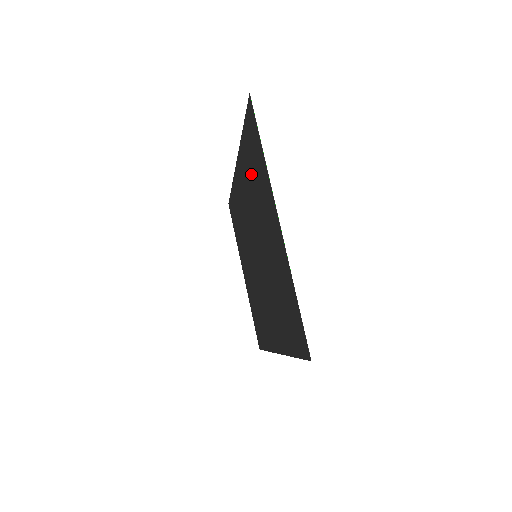
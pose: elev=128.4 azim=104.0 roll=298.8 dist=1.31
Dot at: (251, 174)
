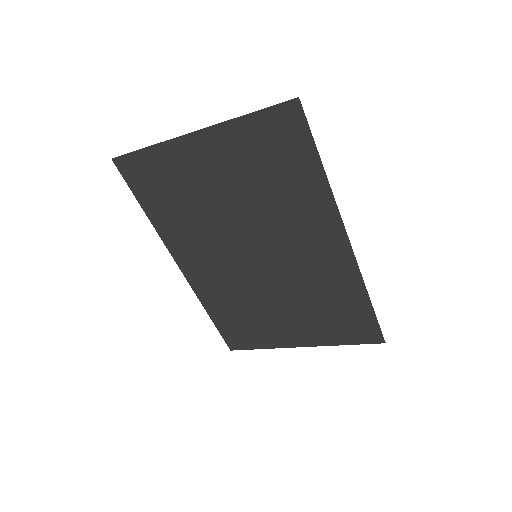
Dot at: (175, 207)
